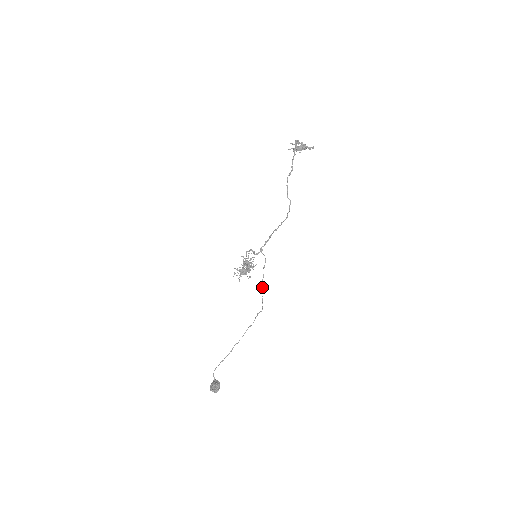
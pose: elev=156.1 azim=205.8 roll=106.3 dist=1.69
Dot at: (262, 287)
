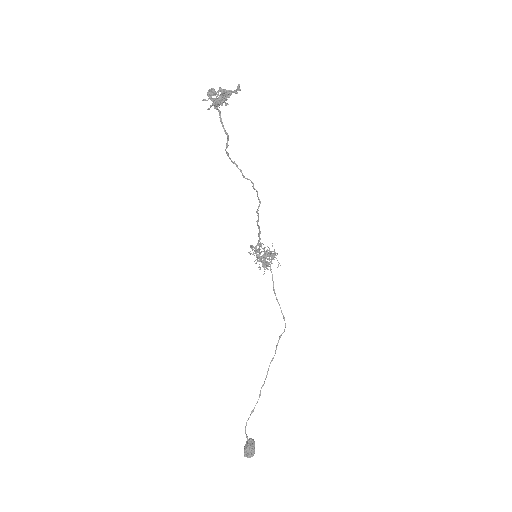
Dot at: (276, 297)
